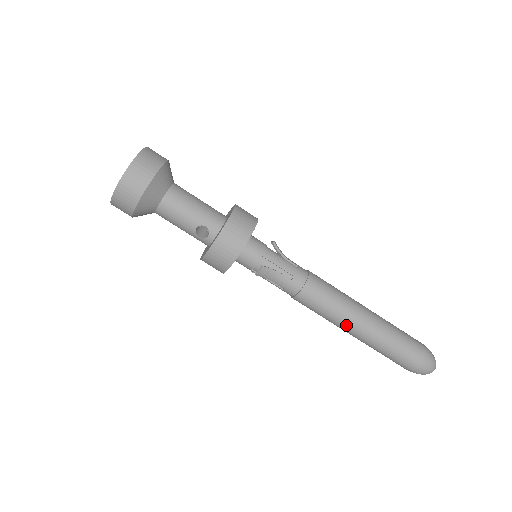
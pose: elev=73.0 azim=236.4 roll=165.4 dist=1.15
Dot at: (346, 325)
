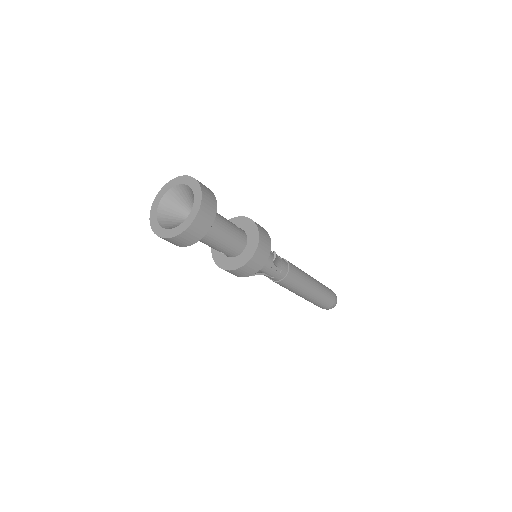
Dot at: occluded
